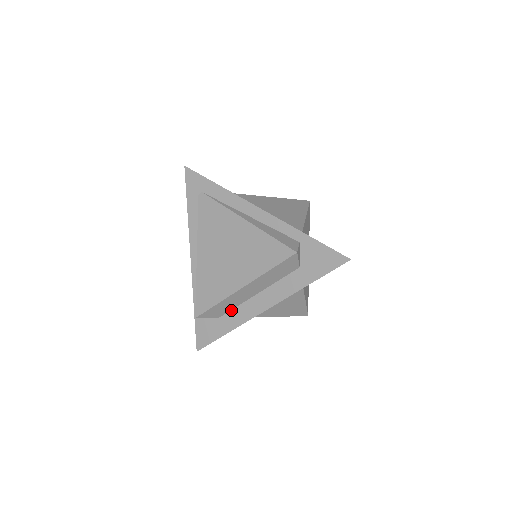
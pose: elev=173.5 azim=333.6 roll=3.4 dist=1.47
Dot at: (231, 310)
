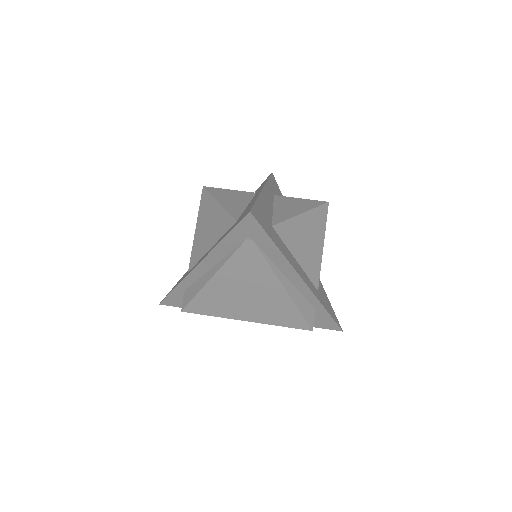
Dot at: occluded
